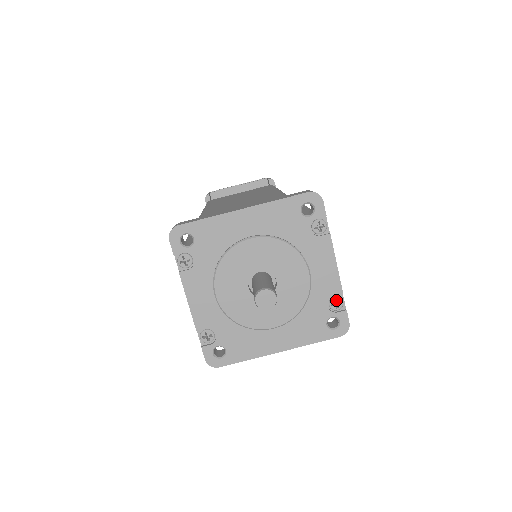
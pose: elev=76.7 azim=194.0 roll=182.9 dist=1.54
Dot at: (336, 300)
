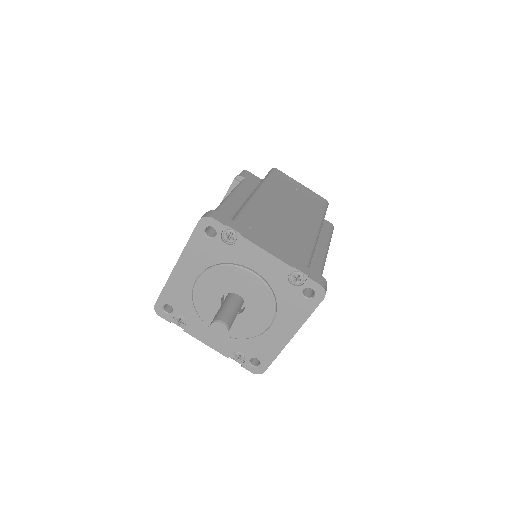
Dot at: (295, 275)
